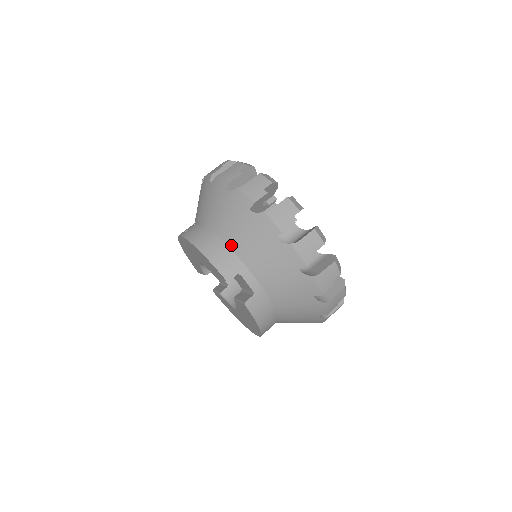
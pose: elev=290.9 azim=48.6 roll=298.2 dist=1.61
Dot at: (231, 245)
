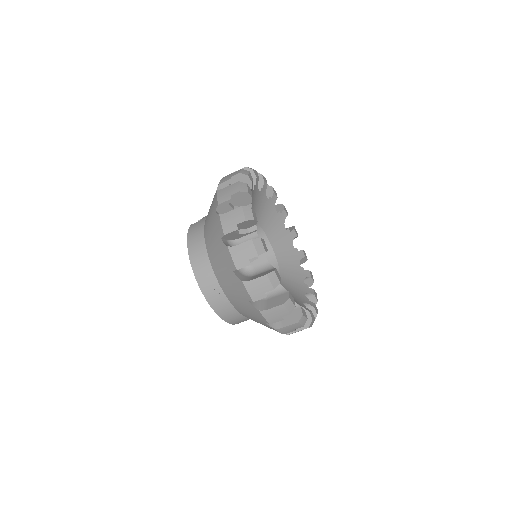
Dot at: occluded
